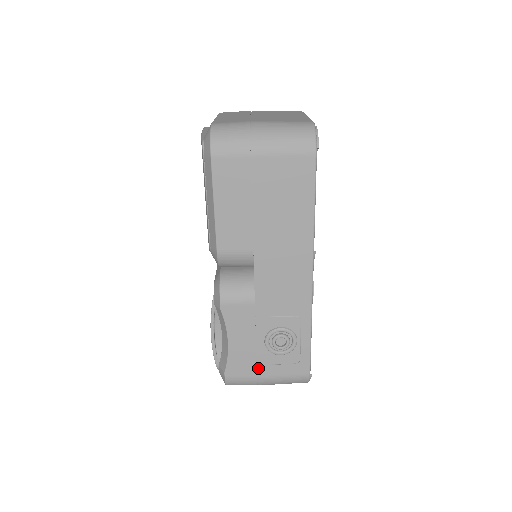
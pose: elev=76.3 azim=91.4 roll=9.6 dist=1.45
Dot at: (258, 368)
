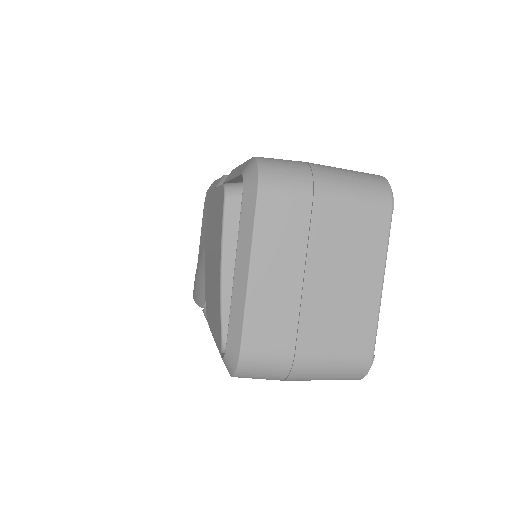
Dot at: occluded
